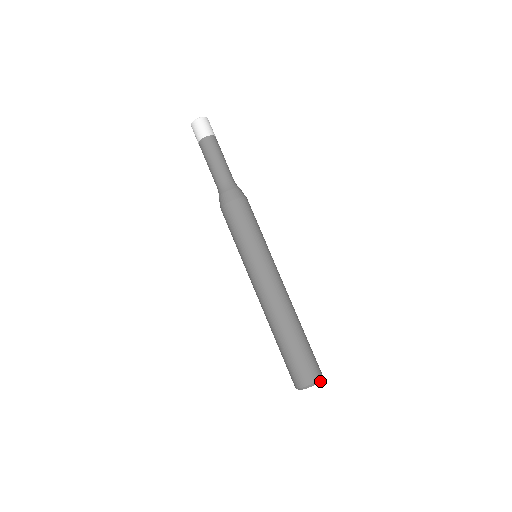
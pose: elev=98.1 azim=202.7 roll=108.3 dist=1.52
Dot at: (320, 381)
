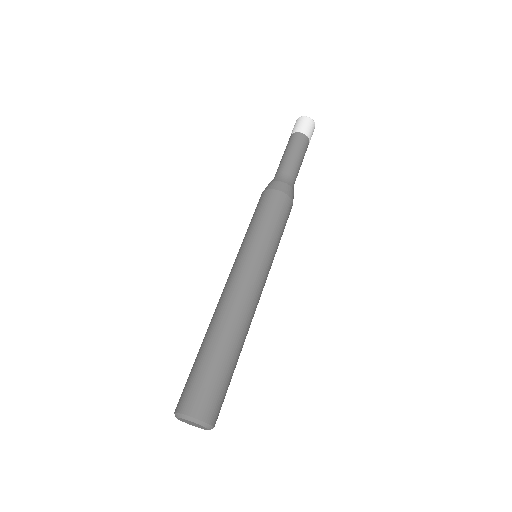
Dot at: (197, 422)
